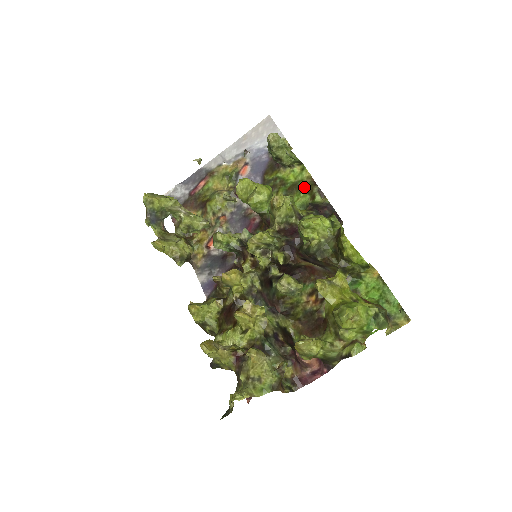
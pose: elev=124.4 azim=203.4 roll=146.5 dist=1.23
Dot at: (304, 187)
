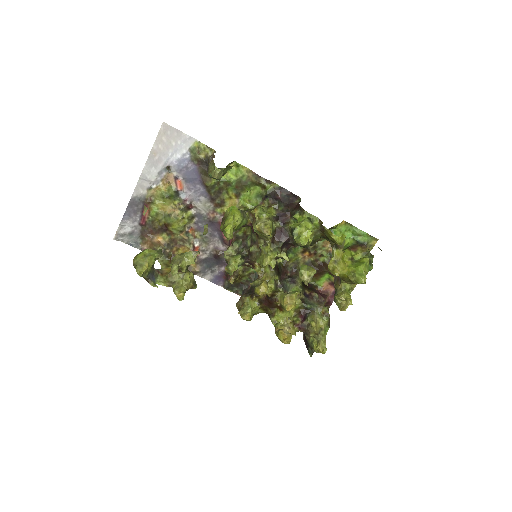
Dot at: (250, 182)
